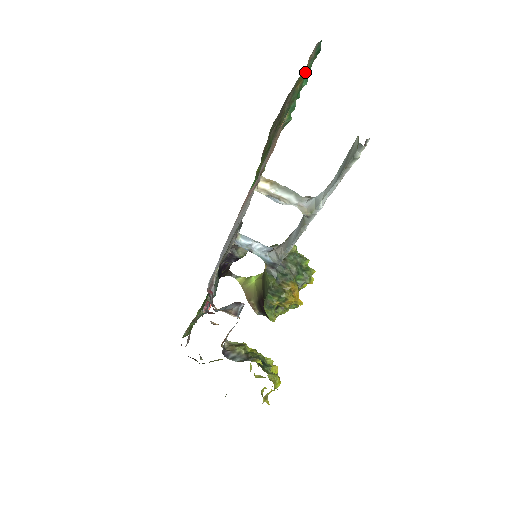
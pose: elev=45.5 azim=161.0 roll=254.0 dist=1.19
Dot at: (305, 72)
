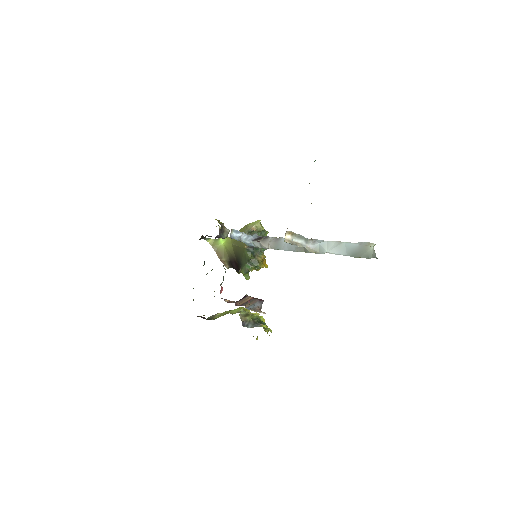
Dot at: occluded
